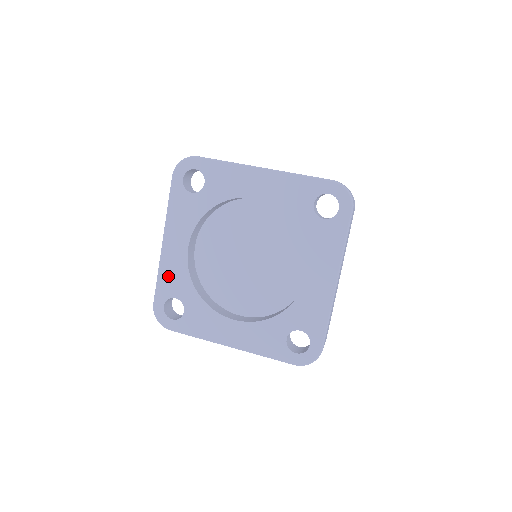
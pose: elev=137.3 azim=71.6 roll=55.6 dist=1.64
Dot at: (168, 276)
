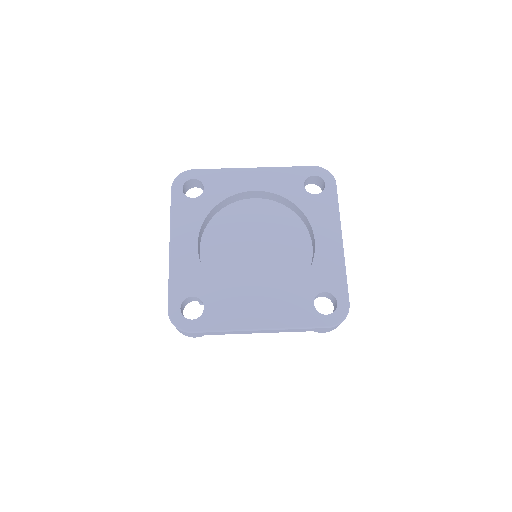
Dot at: (181, 277)
